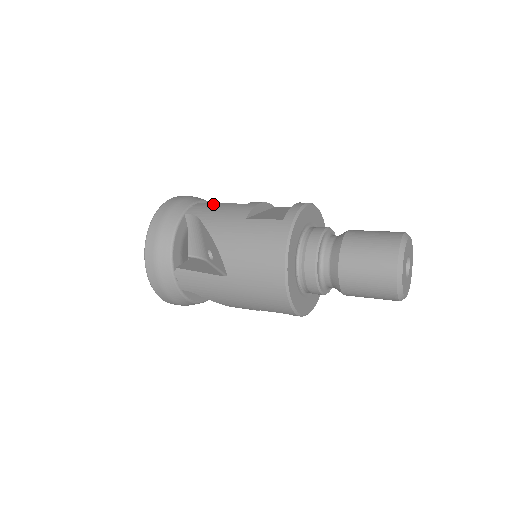
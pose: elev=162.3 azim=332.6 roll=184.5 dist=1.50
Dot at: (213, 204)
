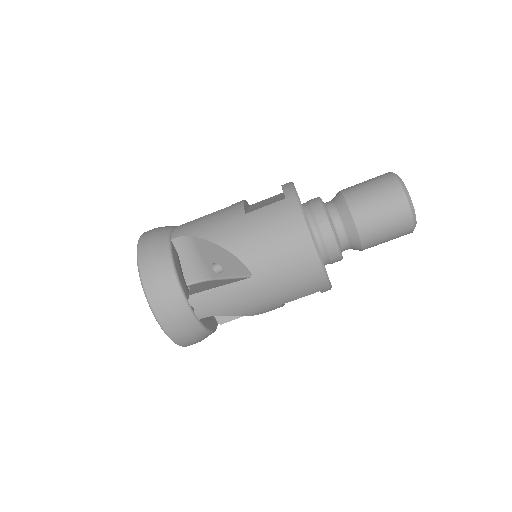
Dot at: (194, 220)
